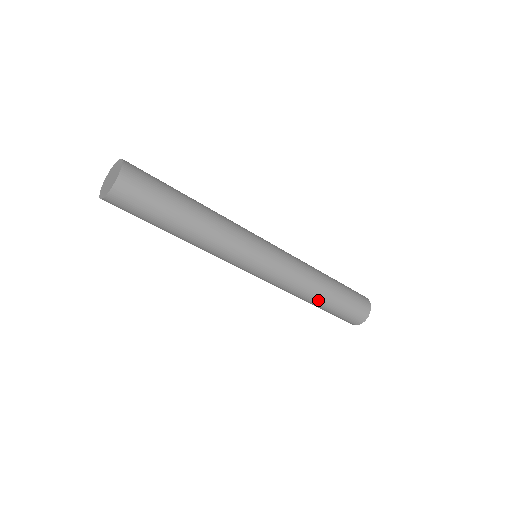
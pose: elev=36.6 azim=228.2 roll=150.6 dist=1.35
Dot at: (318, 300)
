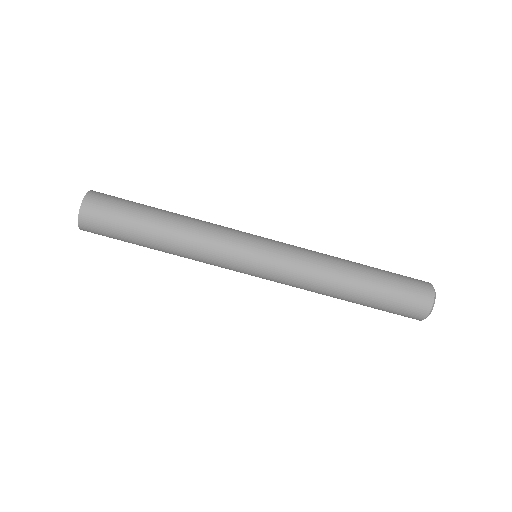
Dot at: (352, 276)
